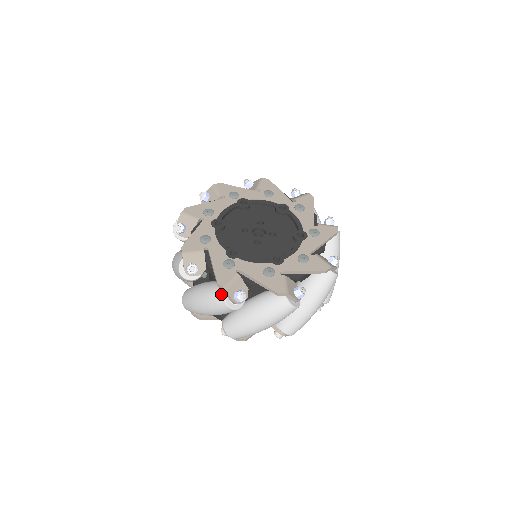
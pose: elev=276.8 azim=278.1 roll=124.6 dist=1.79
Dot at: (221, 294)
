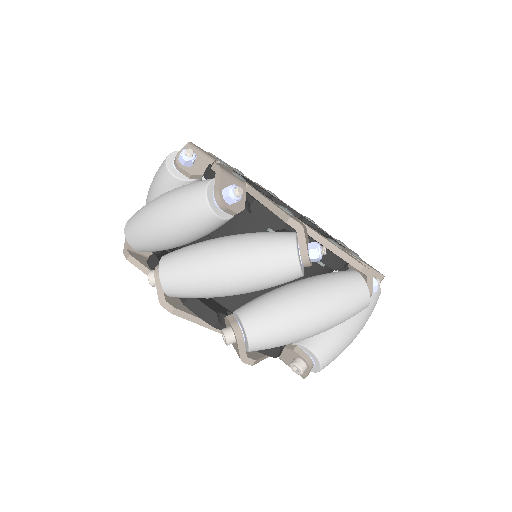
Dot at: occluded
